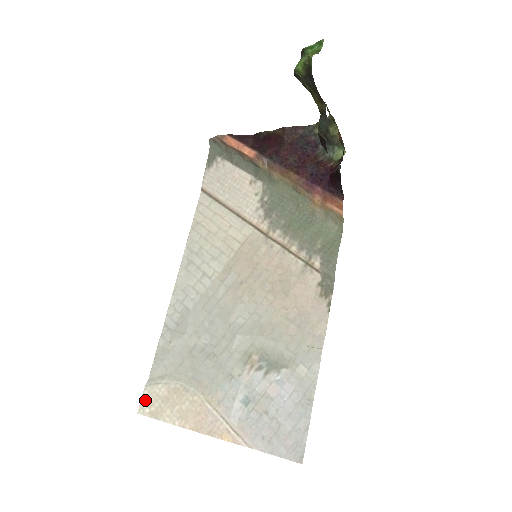
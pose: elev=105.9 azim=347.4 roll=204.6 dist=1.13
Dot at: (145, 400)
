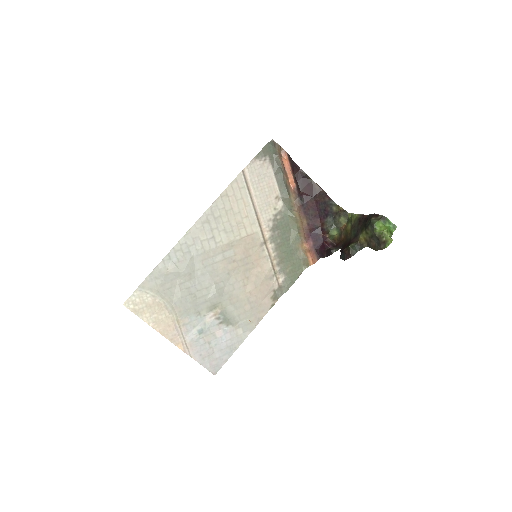
Dot at: (133, 299)
